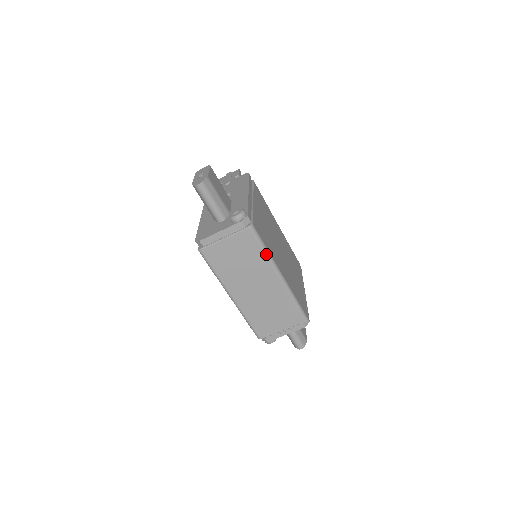
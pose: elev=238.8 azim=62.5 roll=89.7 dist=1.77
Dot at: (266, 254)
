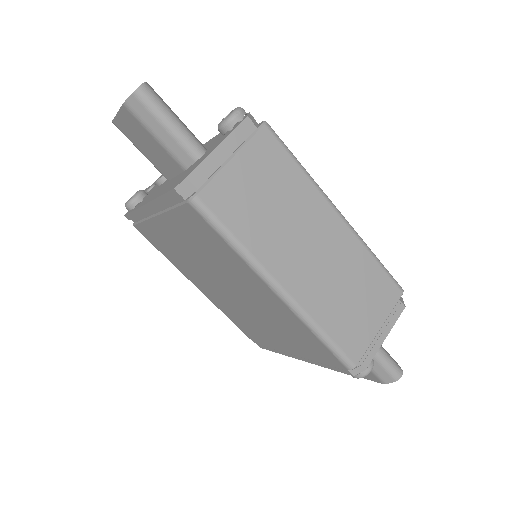
Dot at: (306, 173)
